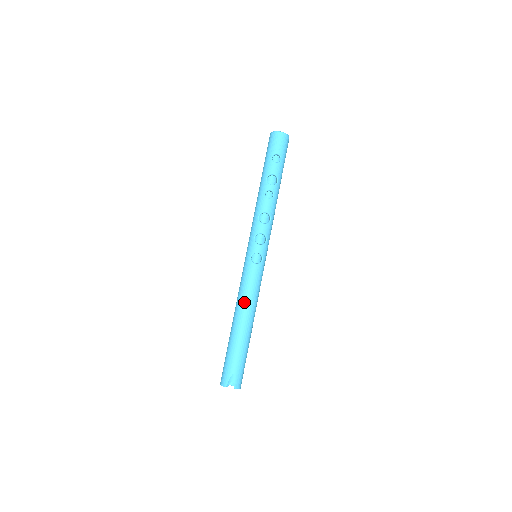
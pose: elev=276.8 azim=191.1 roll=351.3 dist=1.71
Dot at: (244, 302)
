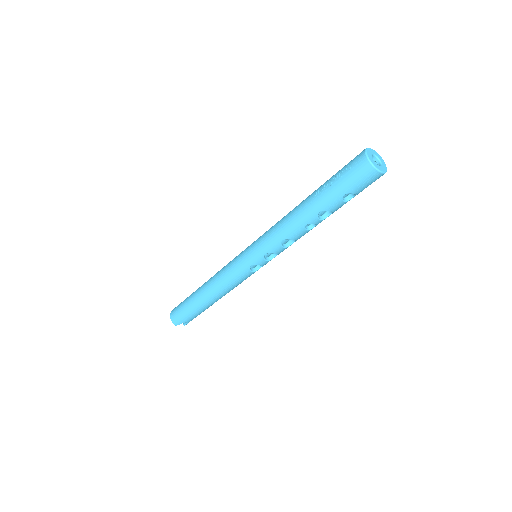
Dot at: (223, 291)
